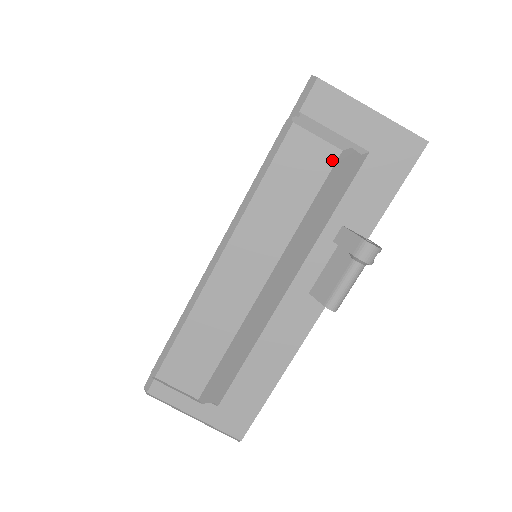
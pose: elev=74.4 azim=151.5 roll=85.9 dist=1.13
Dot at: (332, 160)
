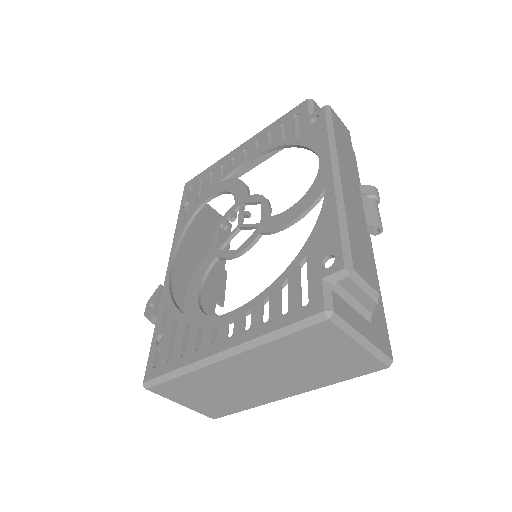
Dot at: (349, 134)
